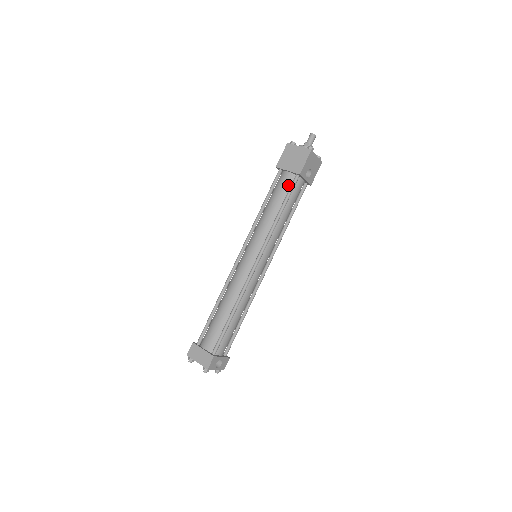
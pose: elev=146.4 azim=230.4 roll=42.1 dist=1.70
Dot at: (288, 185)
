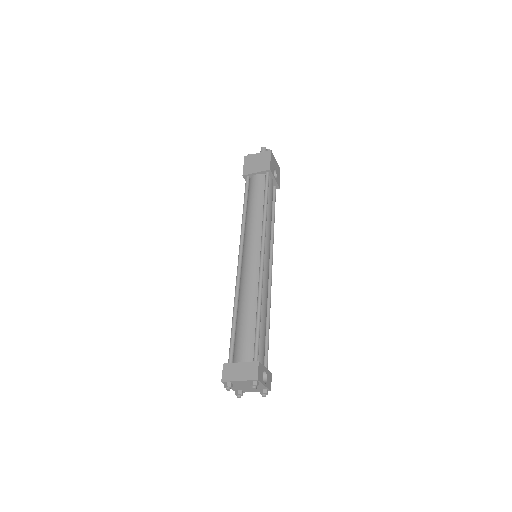
Dot at: (262, 183)
